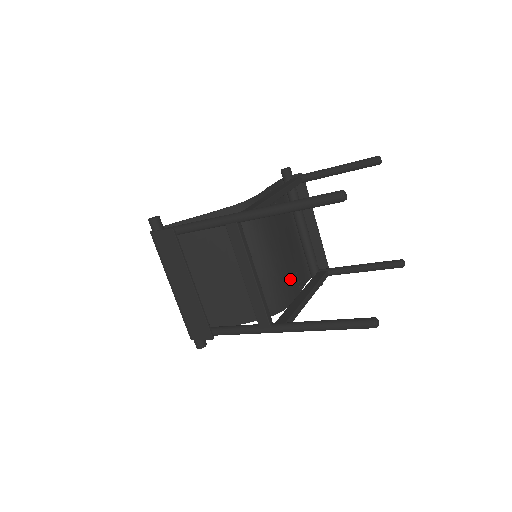
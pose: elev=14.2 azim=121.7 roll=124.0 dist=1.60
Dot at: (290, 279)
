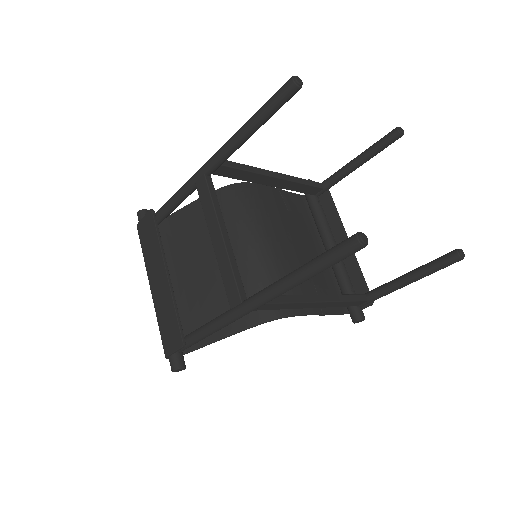
Dot at: occluded
